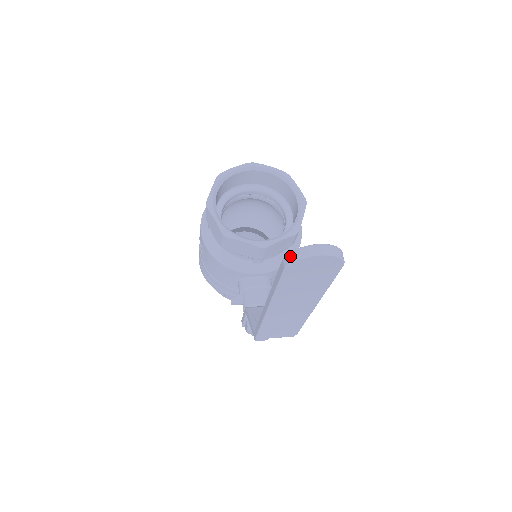
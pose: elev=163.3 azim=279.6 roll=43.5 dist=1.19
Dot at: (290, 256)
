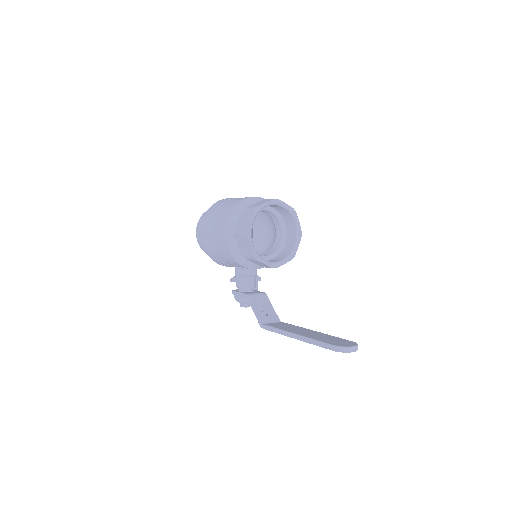
Dot at: (340, 349)
